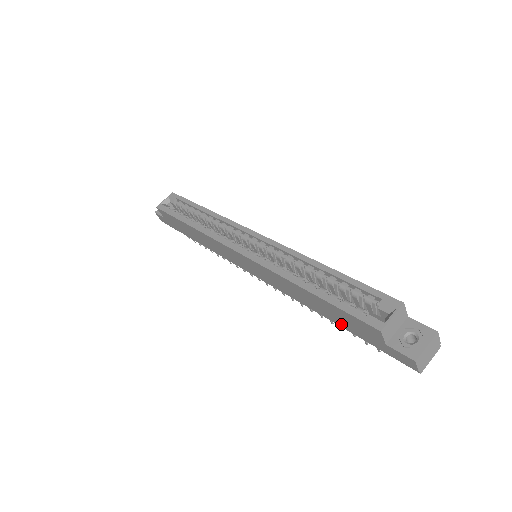
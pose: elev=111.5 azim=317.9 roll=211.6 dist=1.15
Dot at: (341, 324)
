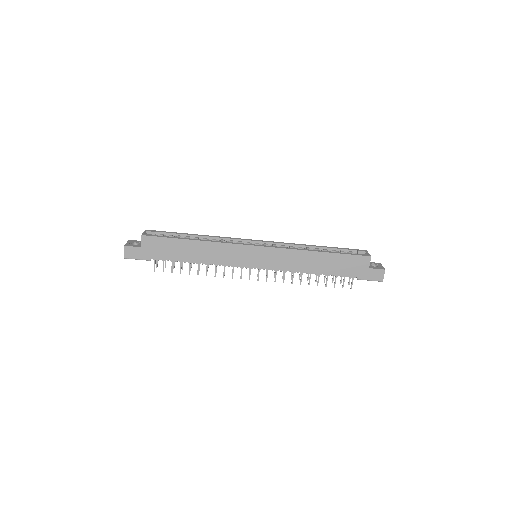
Dot at: (337, 272)
